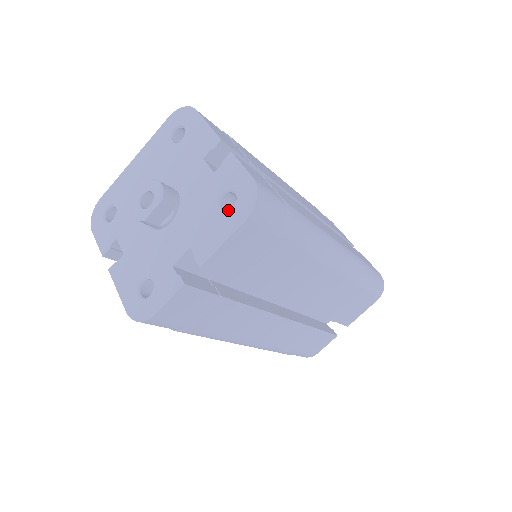
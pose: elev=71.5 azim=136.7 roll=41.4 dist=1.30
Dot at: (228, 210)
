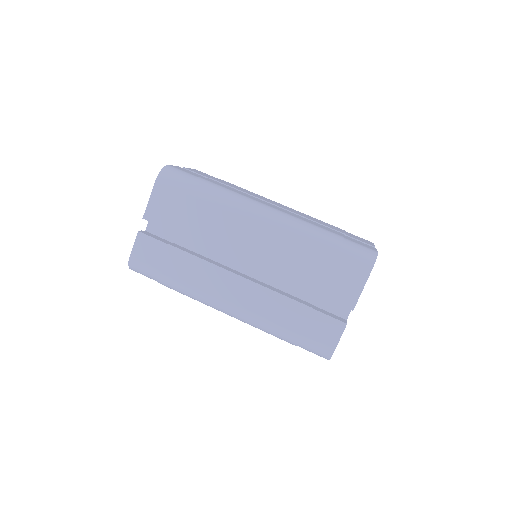
Dot at: occluded
